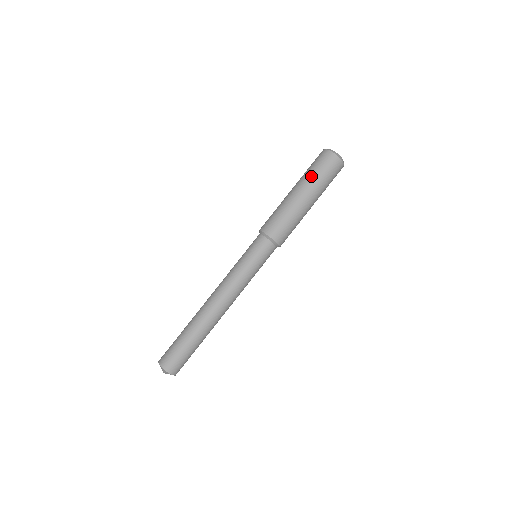
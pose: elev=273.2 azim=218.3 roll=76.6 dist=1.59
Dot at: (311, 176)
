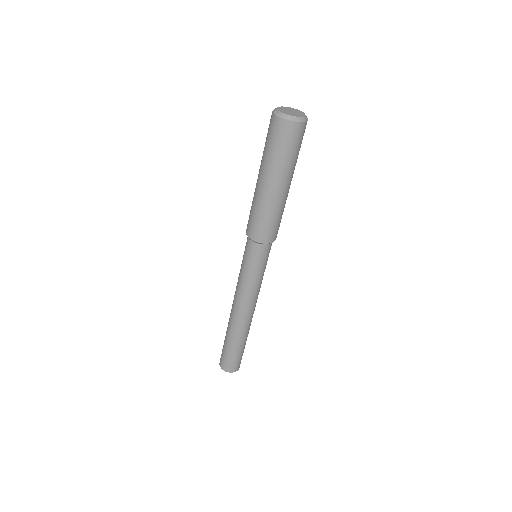
Dot at: (277, 162)
